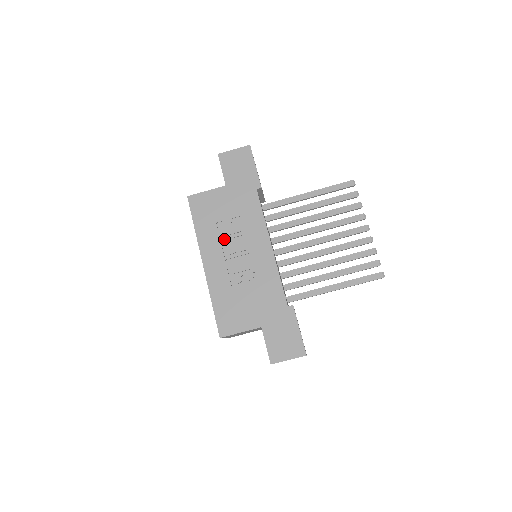
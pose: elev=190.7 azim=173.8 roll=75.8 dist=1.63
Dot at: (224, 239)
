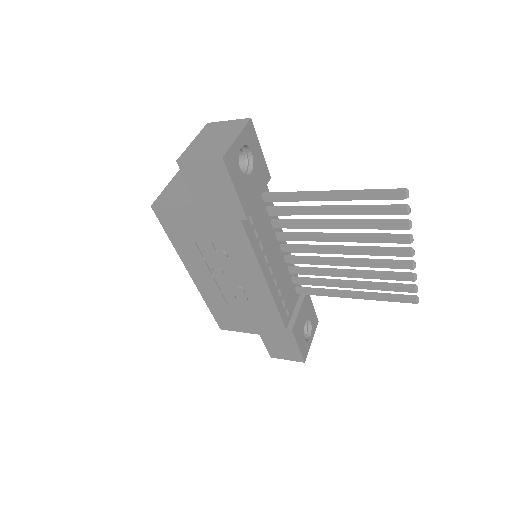
Dot at: (208, 260)
